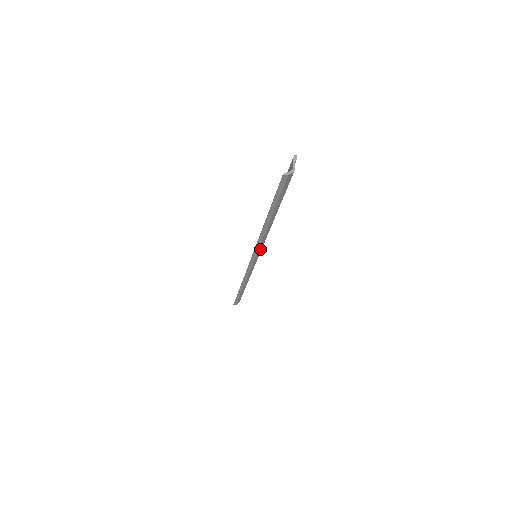
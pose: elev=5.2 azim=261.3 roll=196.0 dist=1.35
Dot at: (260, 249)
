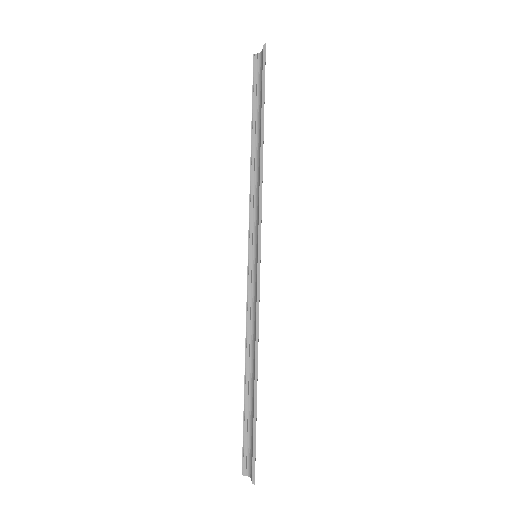
Dot at: (254, 295)
